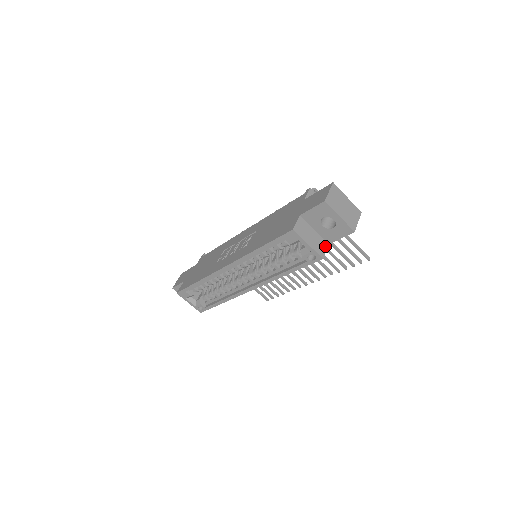
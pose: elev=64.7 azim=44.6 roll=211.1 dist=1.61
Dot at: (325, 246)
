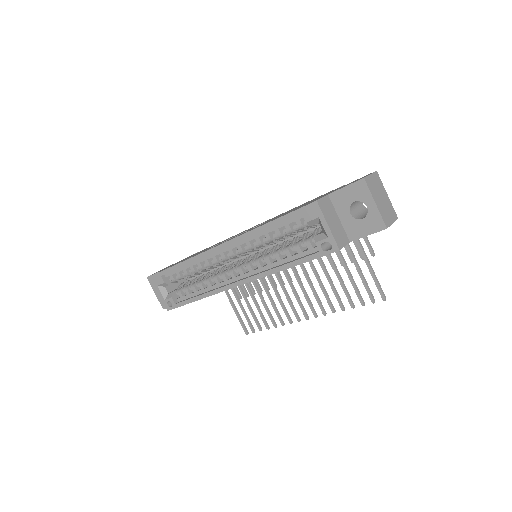
Dot at: (345, 241)
